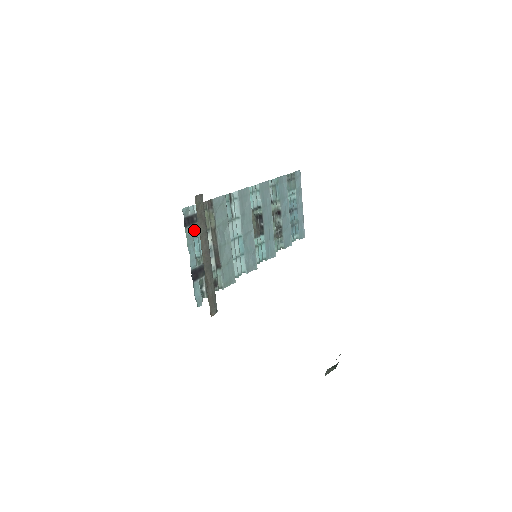
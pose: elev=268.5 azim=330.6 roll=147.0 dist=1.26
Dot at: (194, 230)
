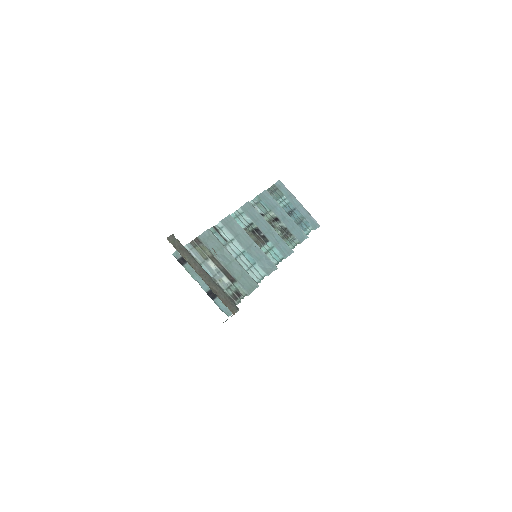
Dot at: occluded
